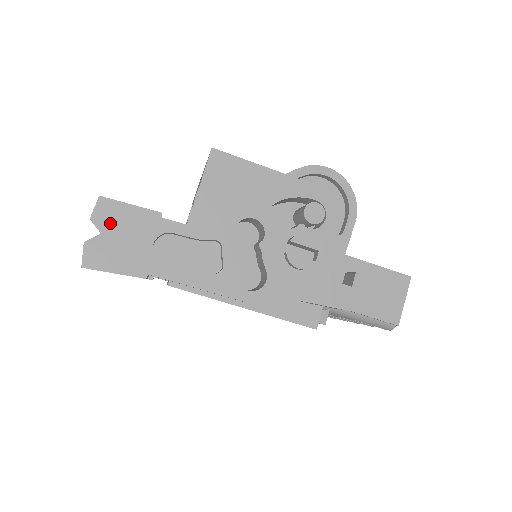
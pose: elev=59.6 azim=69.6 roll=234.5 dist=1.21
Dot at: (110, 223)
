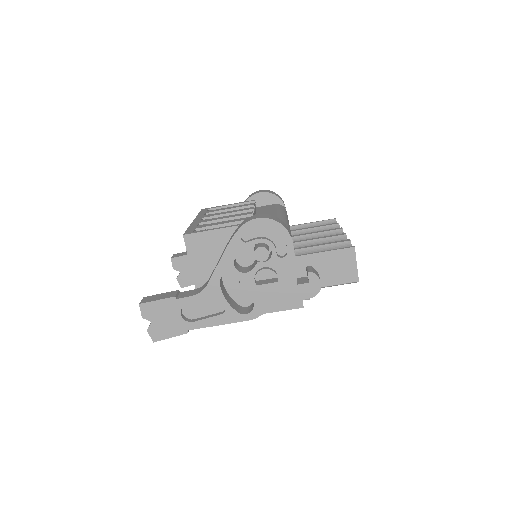
Dot at: (153, 315)
